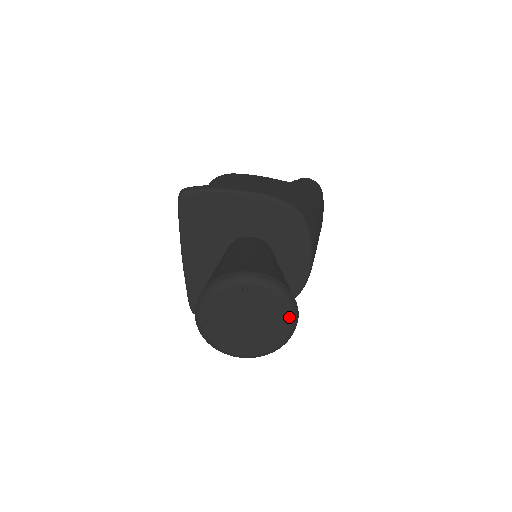
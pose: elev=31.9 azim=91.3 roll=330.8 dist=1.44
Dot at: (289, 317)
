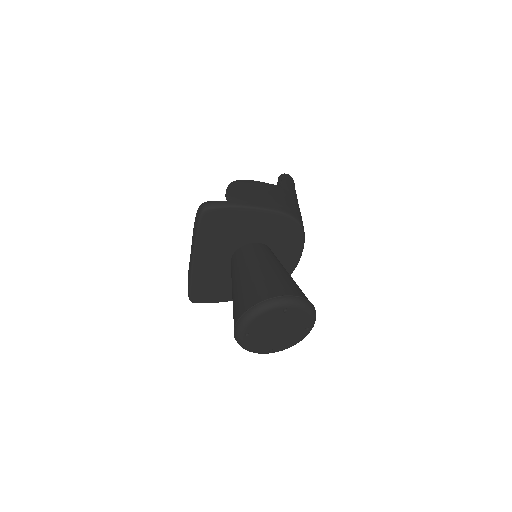
Dot at: (311, 325)
